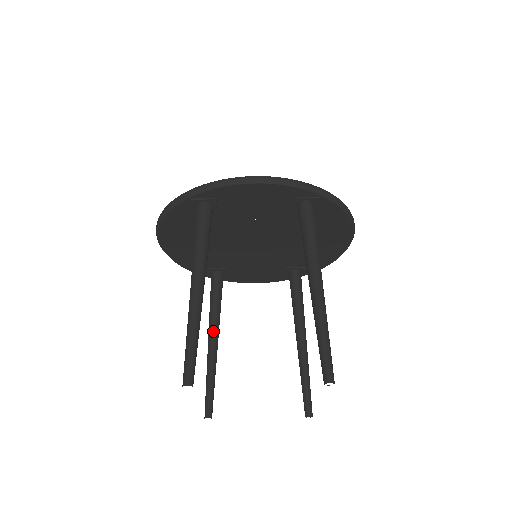
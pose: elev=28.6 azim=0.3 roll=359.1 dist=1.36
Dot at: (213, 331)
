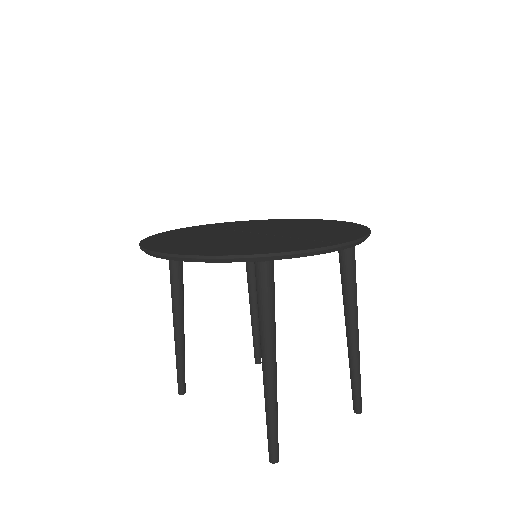
Dot at: (181, 313)
